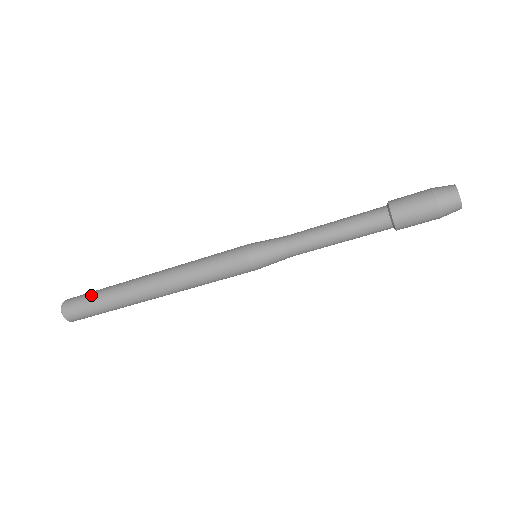
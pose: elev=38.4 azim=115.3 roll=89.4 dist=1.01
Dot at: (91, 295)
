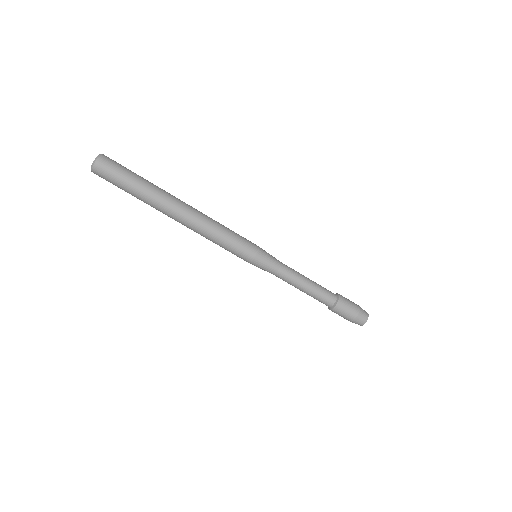
Dot at: (130, 175)
